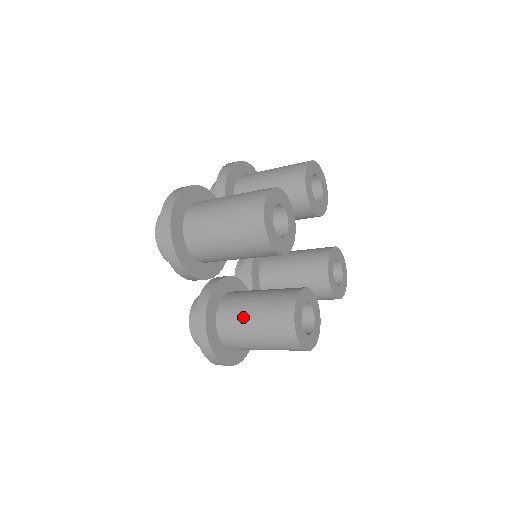
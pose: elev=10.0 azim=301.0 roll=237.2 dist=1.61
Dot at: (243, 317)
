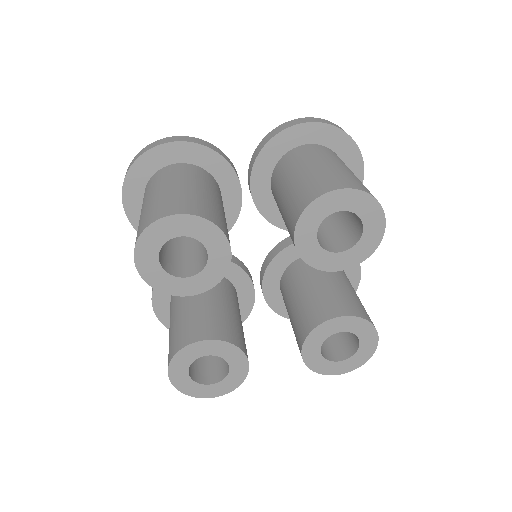
Dot at: (173, 311)
